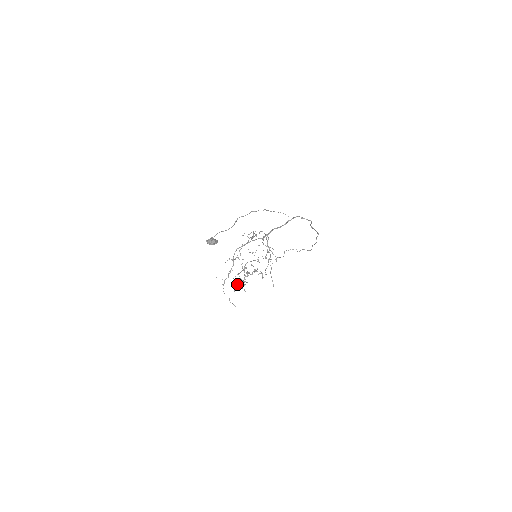
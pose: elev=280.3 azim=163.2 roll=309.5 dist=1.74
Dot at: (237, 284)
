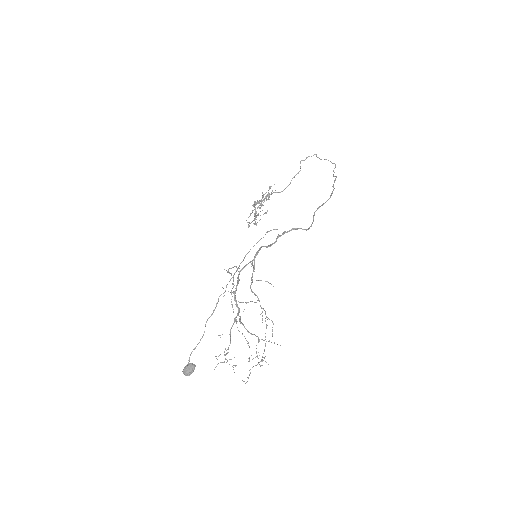
Dot at: occluded
